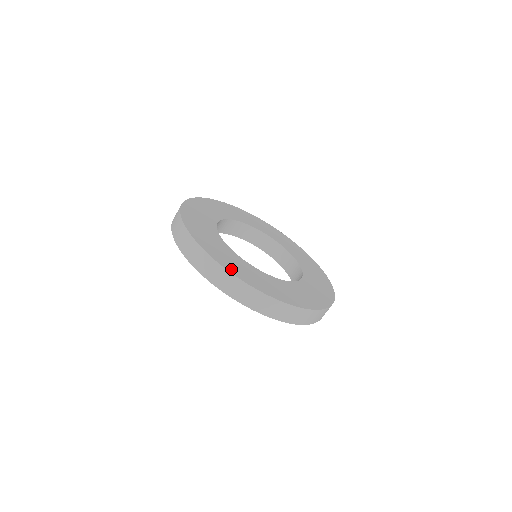
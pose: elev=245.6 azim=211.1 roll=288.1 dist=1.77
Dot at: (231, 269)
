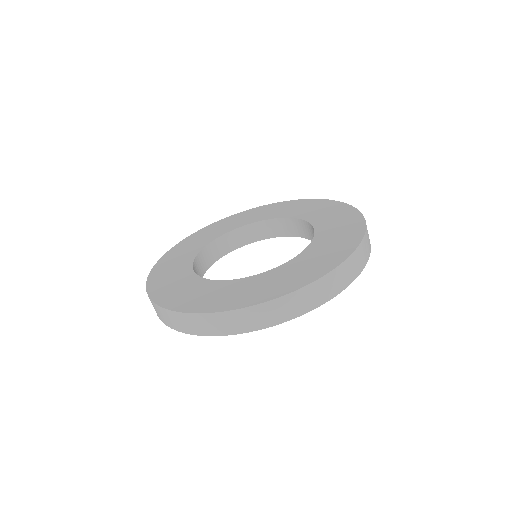
Dot at: (156, 293)
